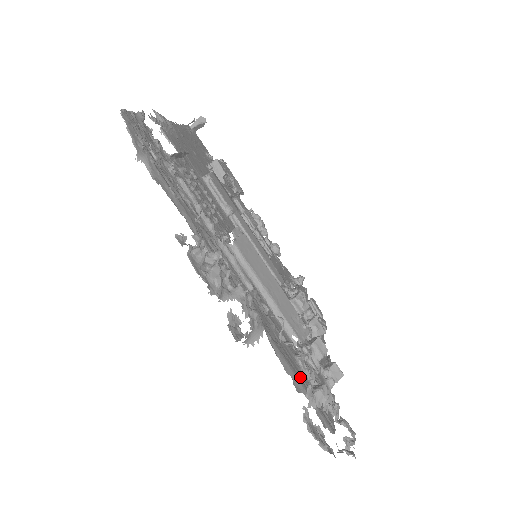
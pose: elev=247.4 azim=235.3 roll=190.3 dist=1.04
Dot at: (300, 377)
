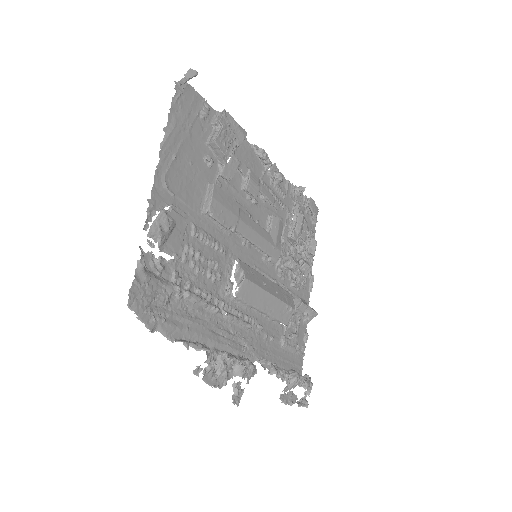
Dot at: (282, 360)
